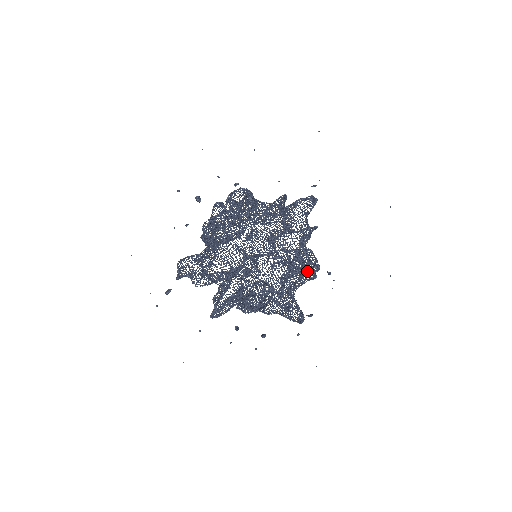
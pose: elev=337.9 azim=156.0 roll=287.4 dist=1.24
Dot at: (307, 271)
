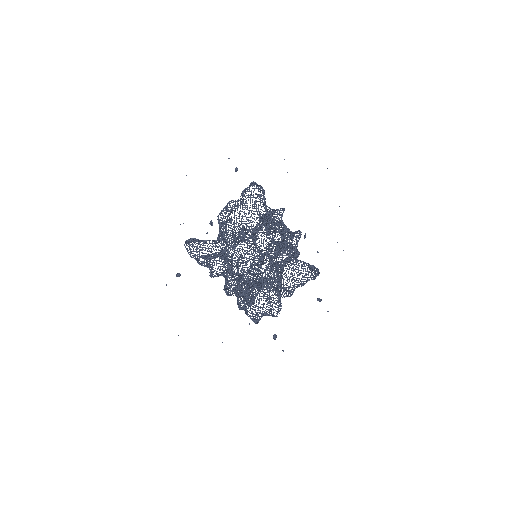
Dot at: (298, 241)
